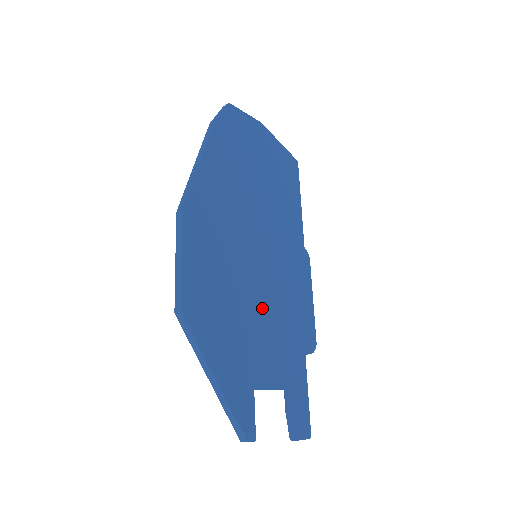
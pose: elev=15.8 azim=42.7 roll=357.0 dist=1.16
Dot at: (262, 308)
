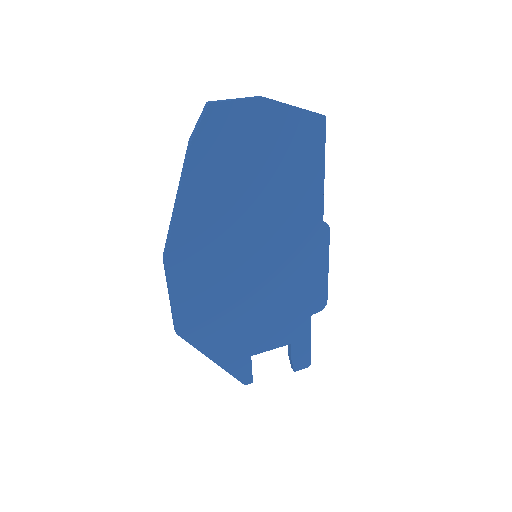
Dot at: (260, 300)
